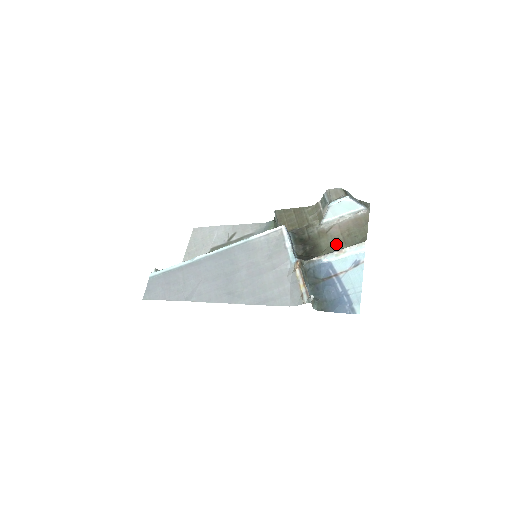
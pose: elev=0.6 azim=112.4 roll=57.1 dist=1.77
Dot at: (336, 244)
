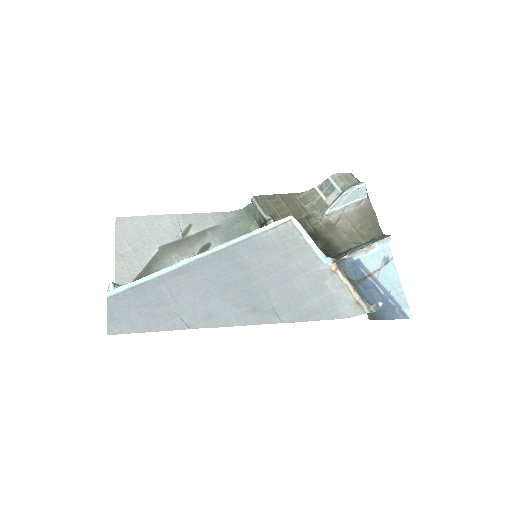
Dot at: (352, 238)
